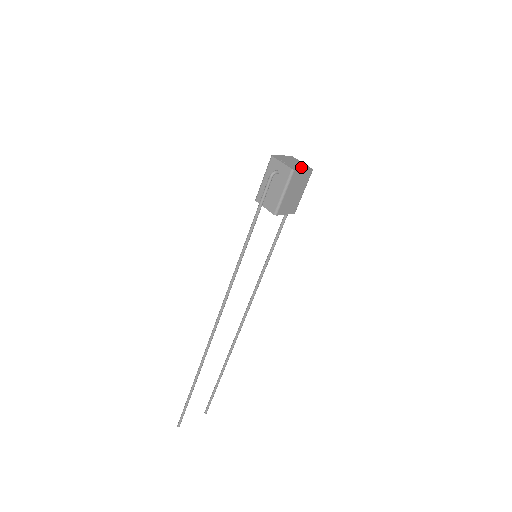
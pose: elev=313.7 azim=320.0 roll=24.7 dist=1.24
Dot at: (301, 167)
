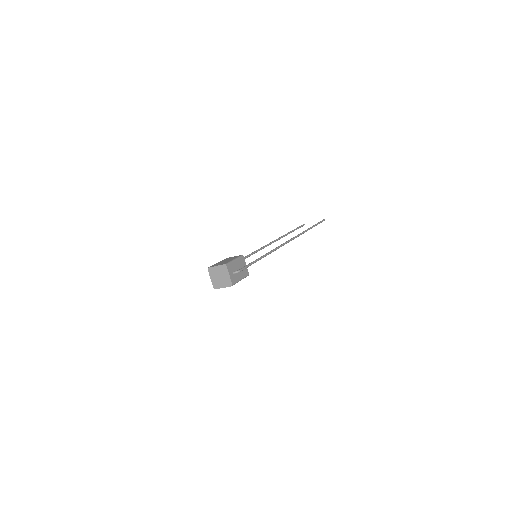
Dot at: (223, 284)
